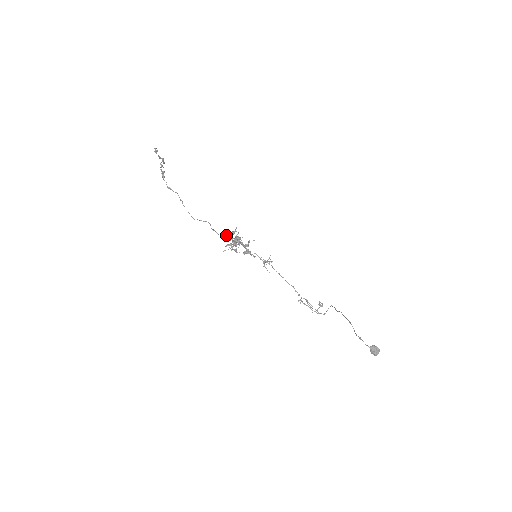
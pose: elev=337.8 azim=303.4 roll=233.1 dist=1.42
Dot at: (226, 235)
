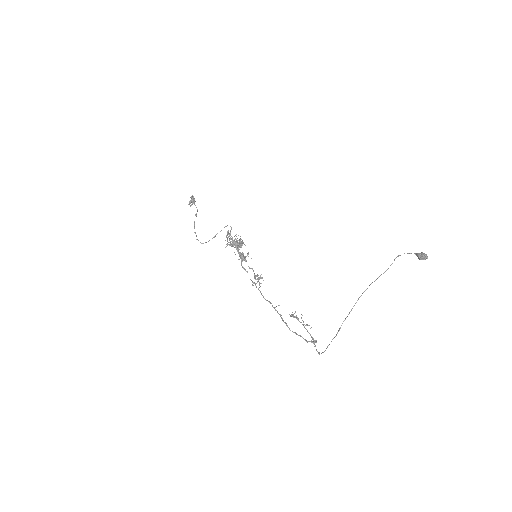
Dot at: occluded
